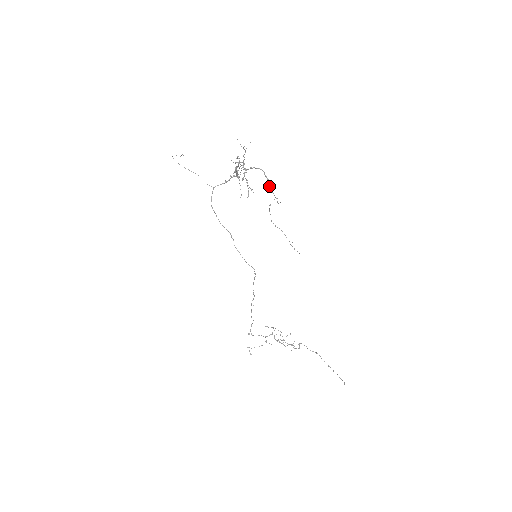
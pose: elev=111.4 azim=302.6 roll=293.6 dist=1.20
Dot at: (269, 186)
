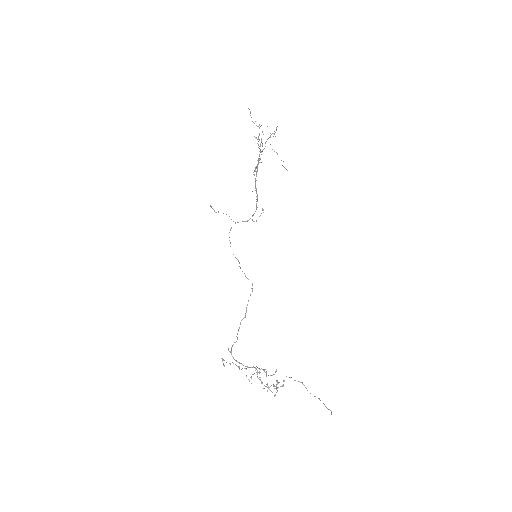
Dot at: (274, 134)
